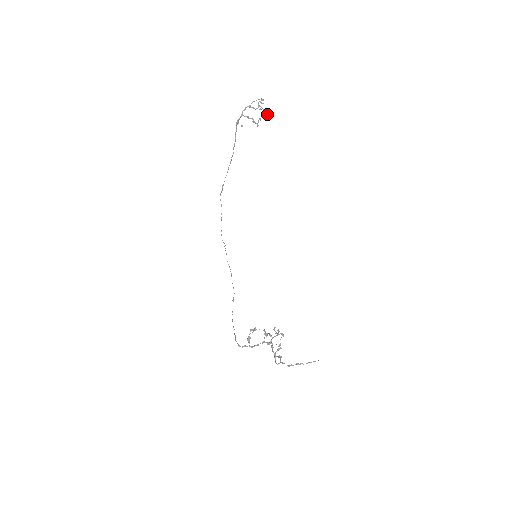
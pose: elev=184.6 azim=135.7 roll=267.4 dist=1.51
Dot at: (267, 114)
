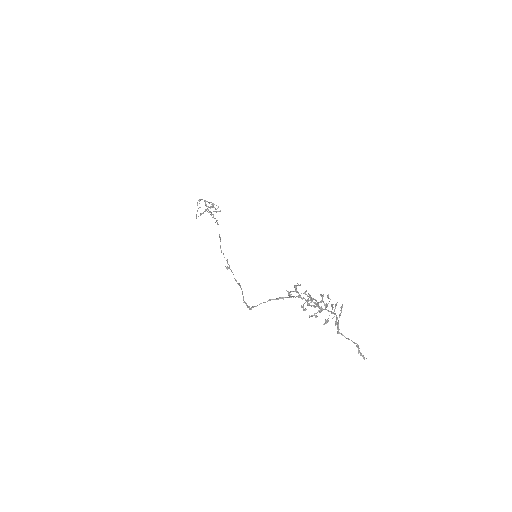
Dot at: occluded
